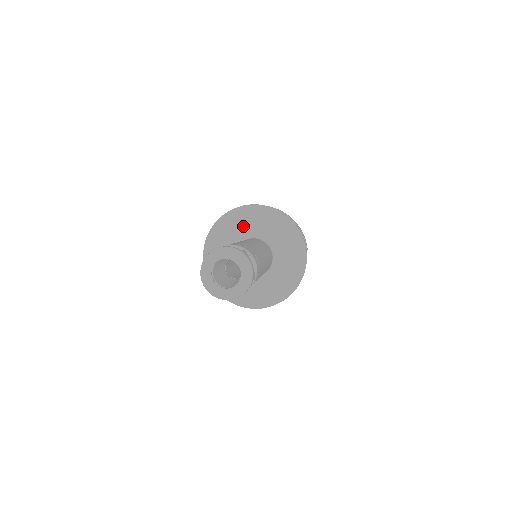
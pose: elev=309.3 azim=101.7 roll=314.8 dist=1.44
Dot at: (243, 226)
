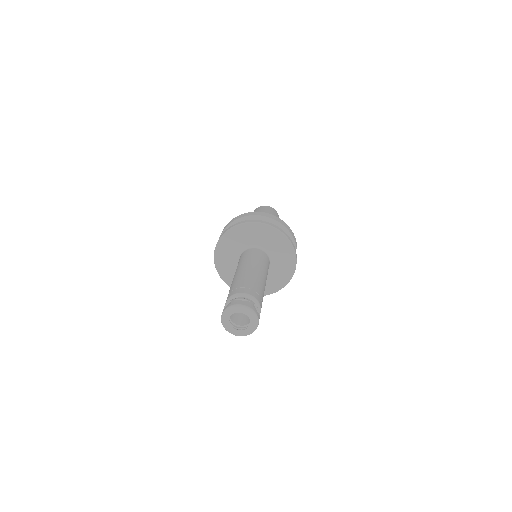
Dot at: (245, 238)
